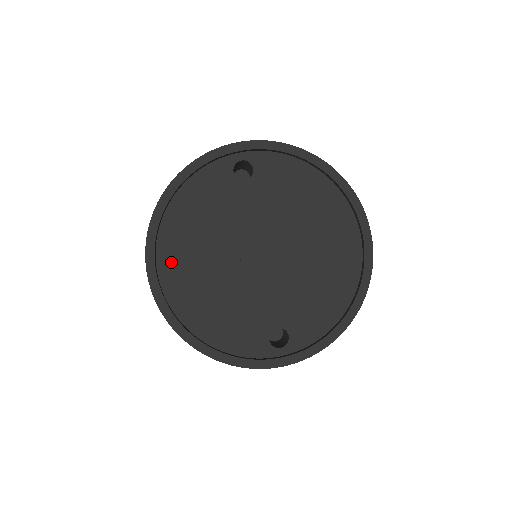
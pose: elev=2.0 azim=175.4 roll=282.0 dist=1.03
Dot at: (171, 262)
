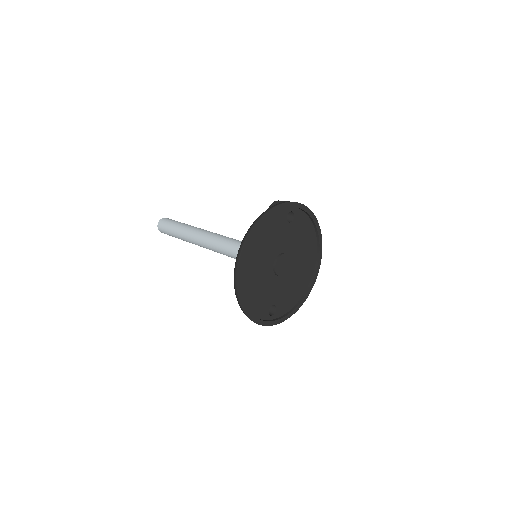
Dot at: (248, 259)
